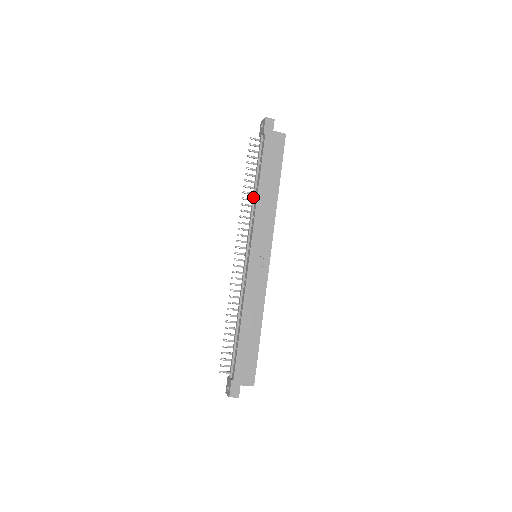
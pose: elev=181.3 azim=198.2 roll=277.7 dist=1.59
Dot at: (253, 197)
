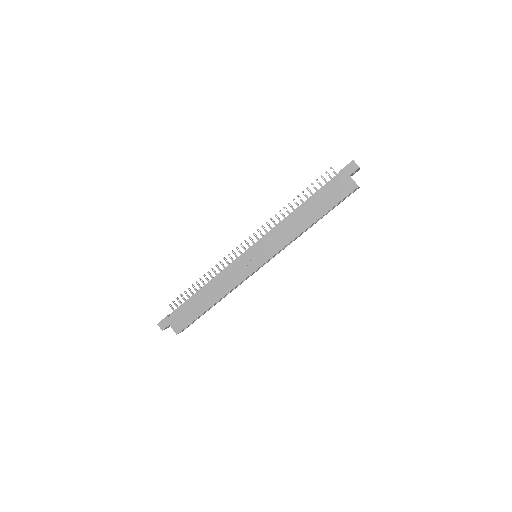
Dot at: (290, 213)
